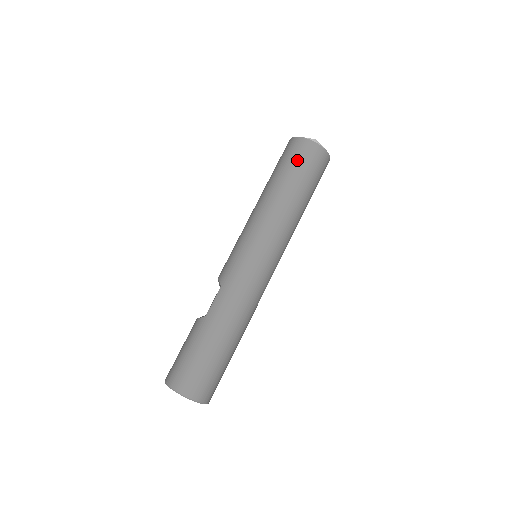
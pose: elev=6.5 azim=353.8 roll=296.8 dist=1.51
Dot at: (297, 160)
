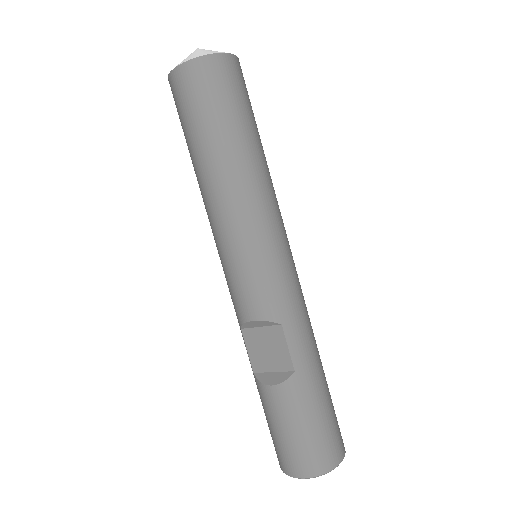
Dot at: (235, 94)
